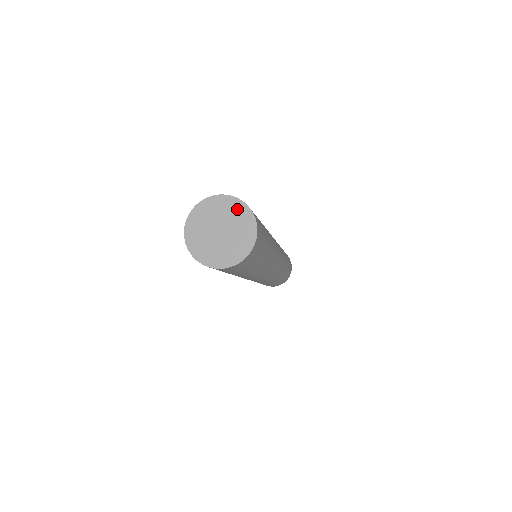
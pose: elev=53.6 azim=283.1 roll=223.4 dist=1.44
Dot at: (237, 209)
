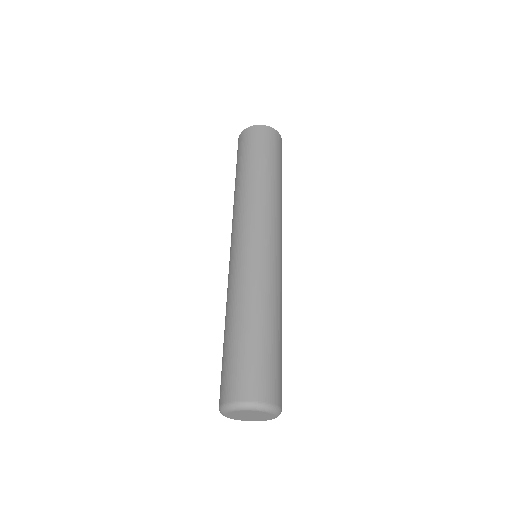
Dot at: occluded
